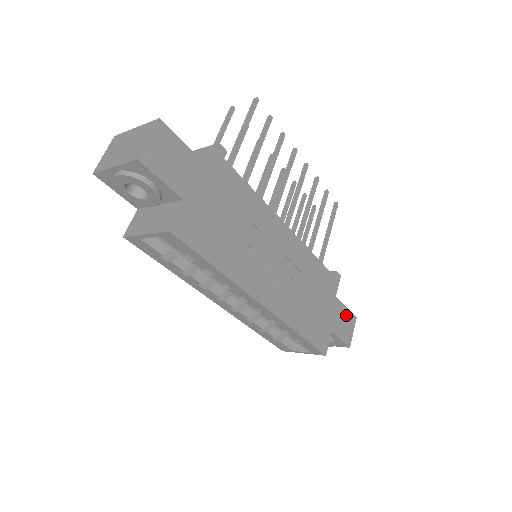
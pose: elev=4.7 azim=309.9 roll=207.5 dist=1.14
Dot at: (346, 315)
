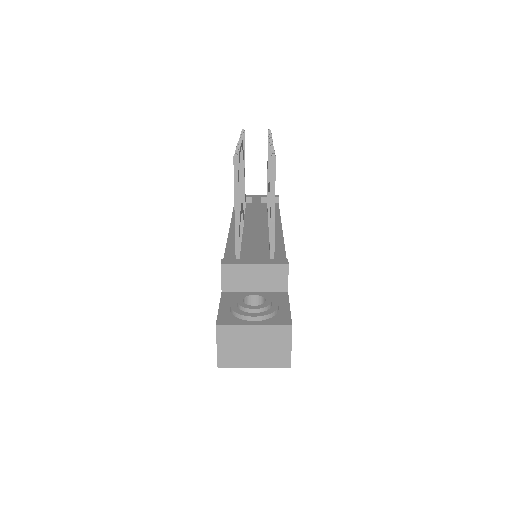
Dot at: occluded
